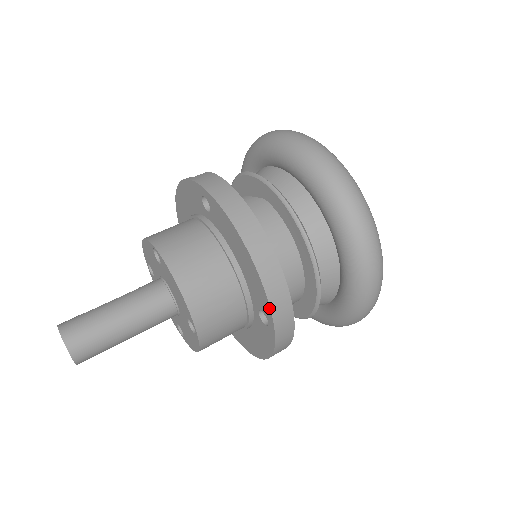
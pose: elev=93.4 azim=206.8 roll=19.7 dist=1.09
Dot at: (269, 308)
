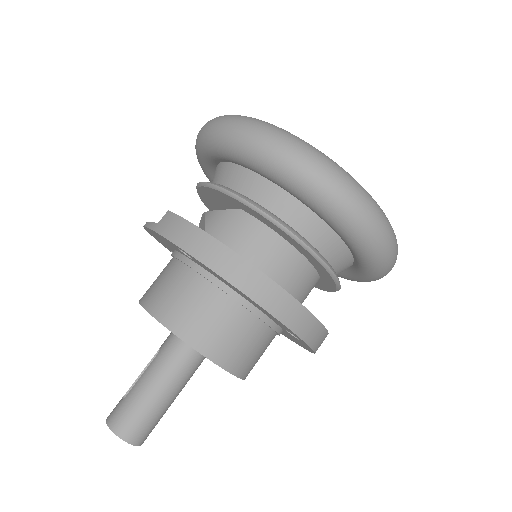
Dot at: (297, 336)
